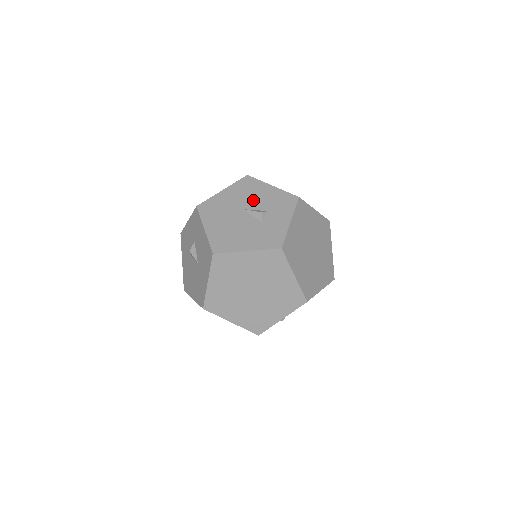
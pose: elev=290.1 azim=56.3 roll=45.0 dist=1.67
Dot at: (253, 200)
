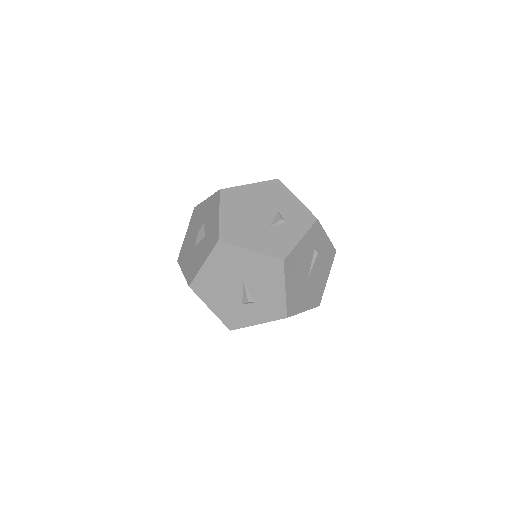
Dot at: (258, 284)
